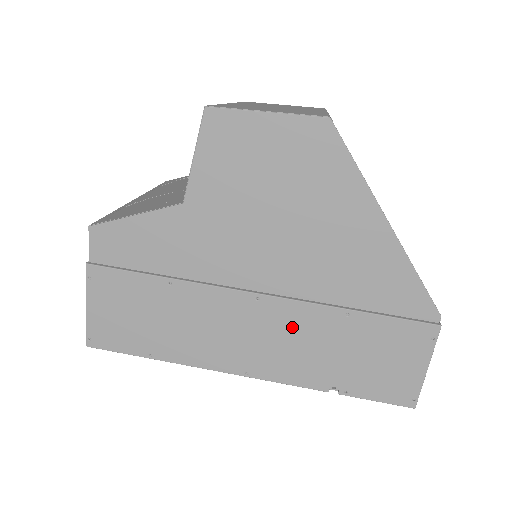
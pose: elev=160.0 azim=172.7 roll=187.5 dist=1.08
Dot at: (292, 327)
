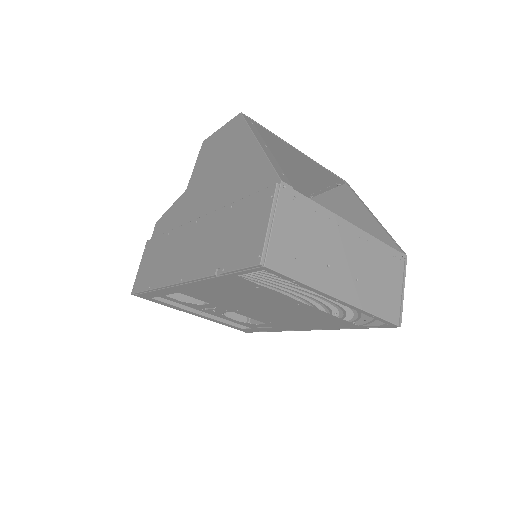
Dot at: (207, 232)
